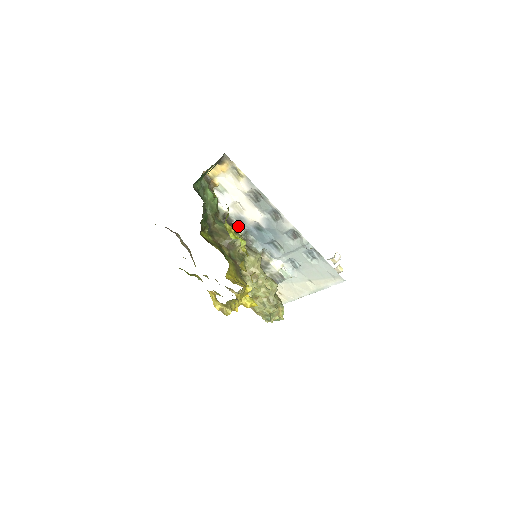
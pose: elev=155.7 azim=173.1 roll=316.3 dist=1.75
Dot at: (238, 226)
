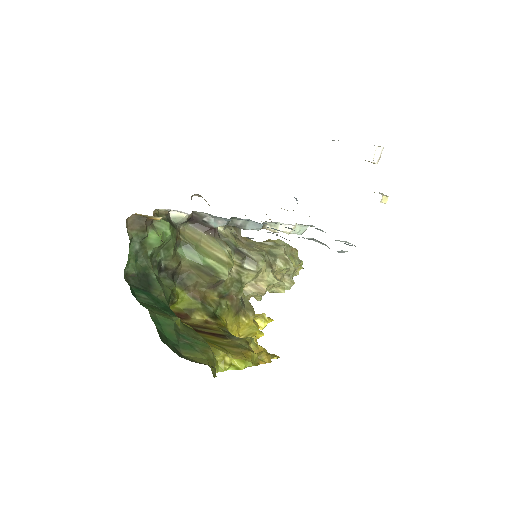
Dot at: (215, 221)
